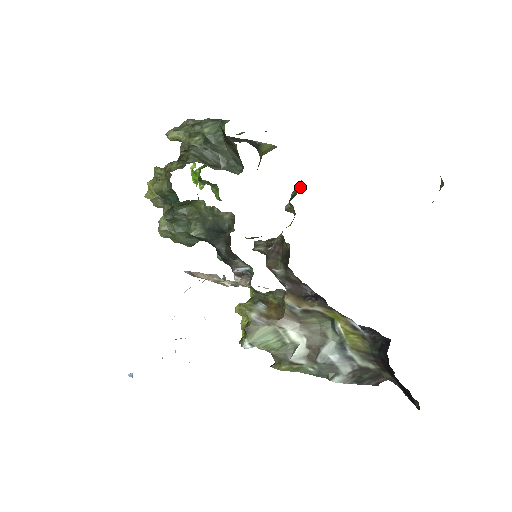
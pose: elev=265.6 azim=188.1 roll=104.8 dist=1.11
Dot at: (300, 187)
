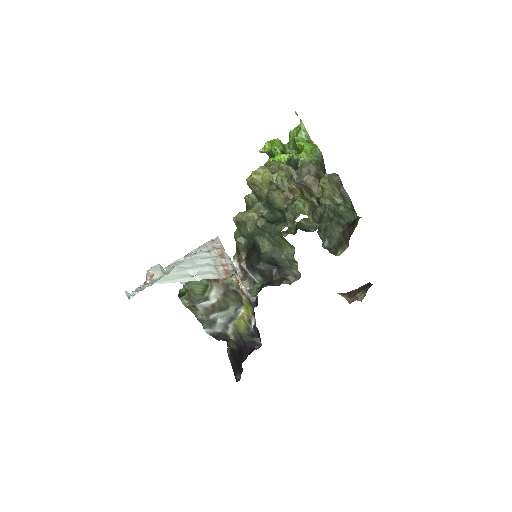
Dot at: (312, 228)
